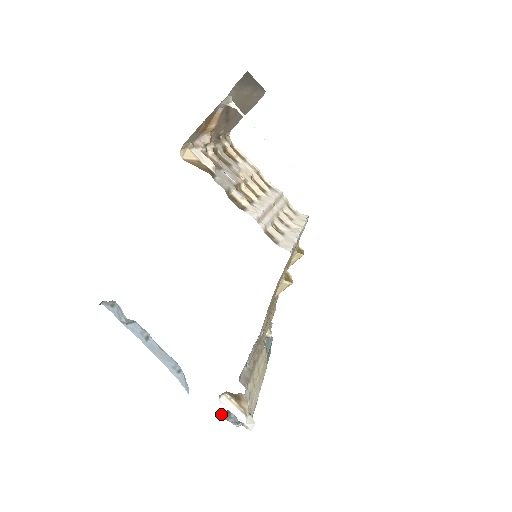
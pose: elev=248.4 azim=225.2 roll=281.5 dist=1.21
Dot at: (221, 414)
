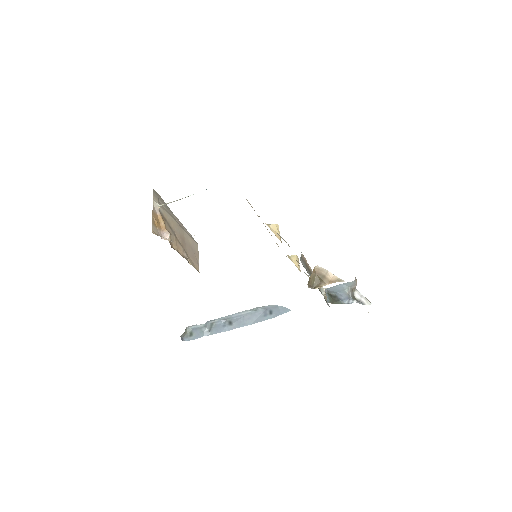
Dot at: (326, 295)
